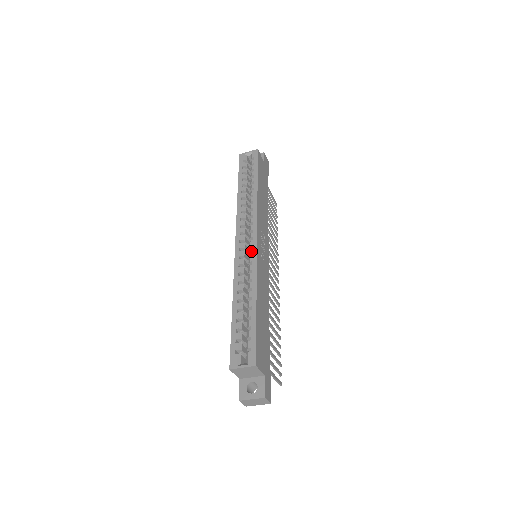
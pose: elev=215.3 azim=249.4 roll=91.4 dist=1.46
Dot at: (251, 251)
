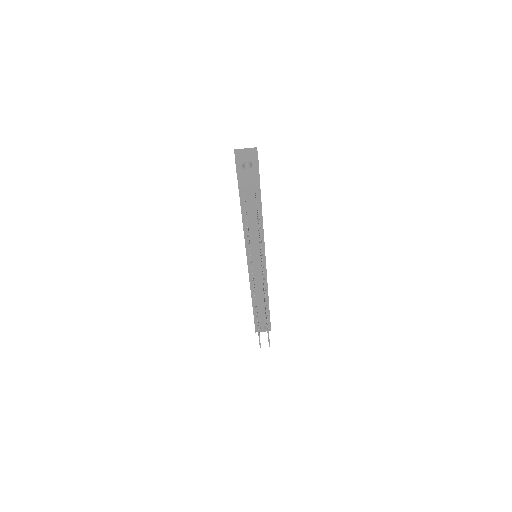
Dot at: occluded
